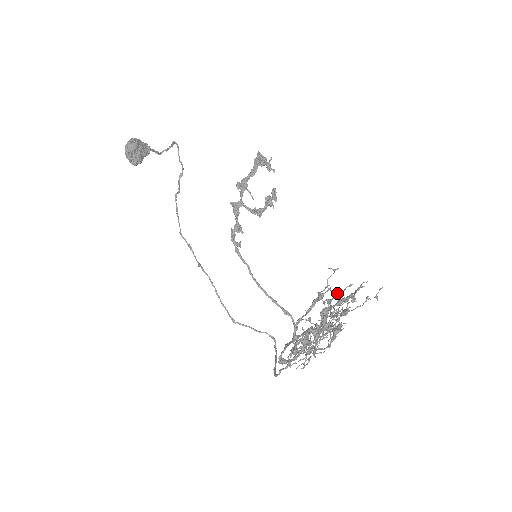
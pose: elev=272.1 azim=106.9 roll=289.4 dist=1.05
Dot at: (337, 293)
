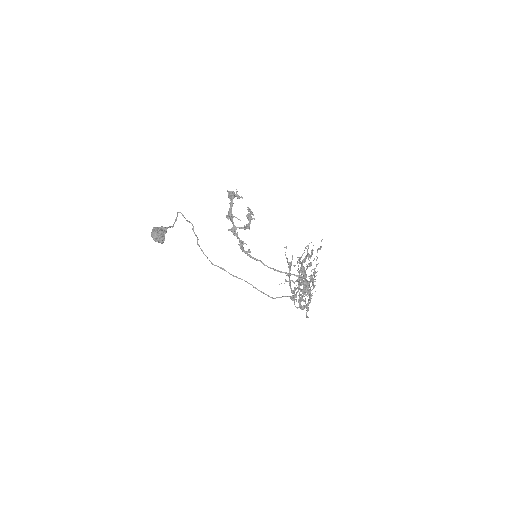
Dot at: (301, 256)
